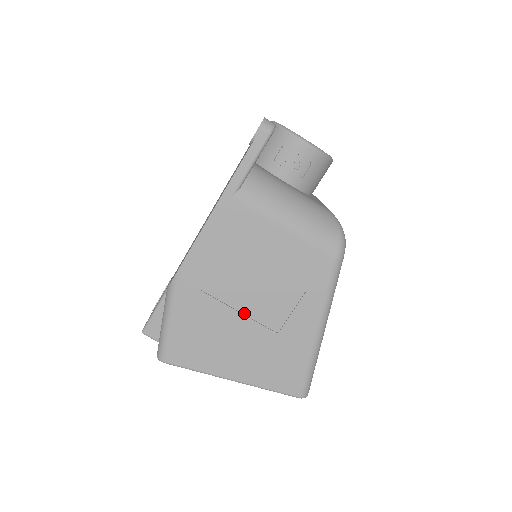
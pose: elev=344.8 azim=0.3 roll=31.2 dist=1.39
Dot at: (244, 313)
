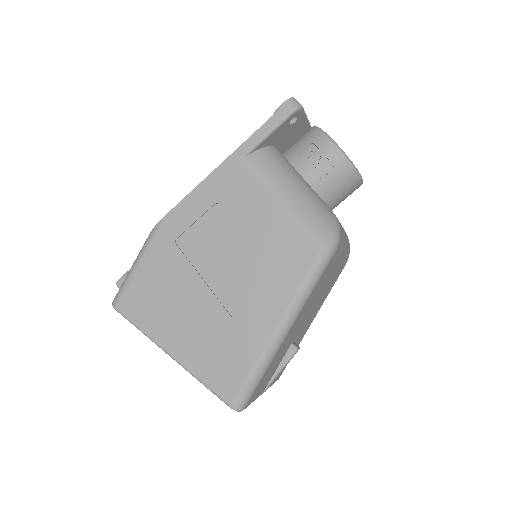
Dot at: (208, 283)
